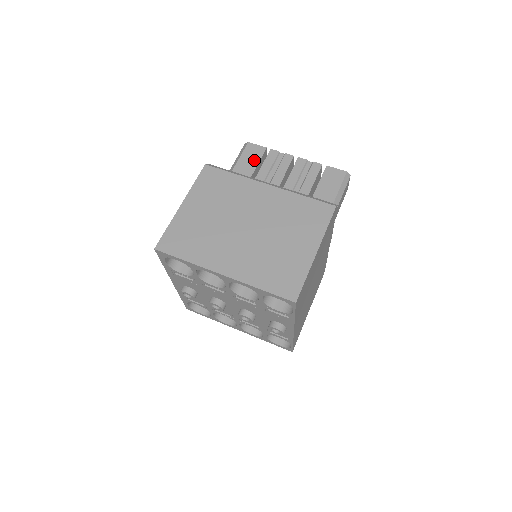
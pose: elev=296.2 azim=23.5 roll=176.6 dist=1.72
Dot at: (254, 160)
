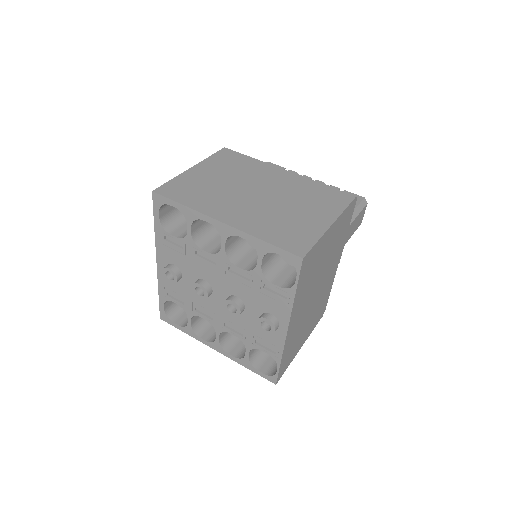
Dot at: occluded
